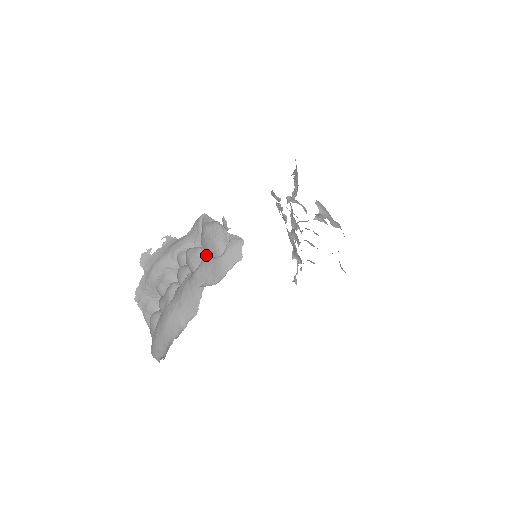
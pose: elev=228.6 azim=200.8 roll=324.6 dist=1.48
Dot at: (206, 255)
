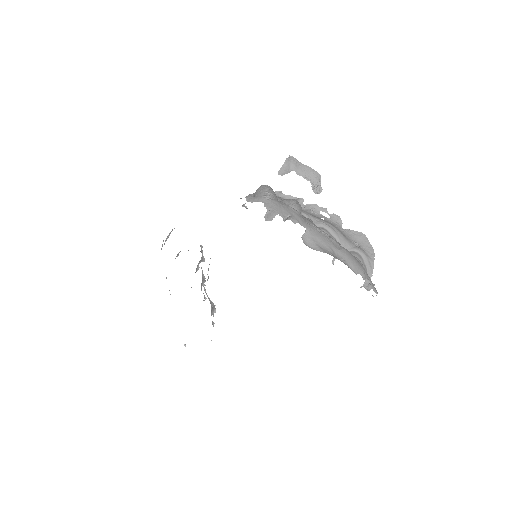
Dot at: occluded
